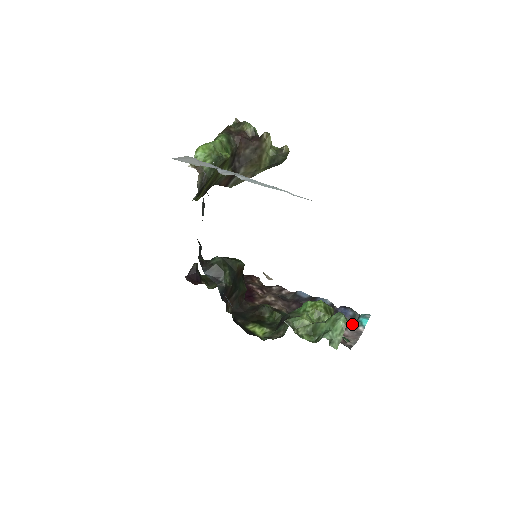
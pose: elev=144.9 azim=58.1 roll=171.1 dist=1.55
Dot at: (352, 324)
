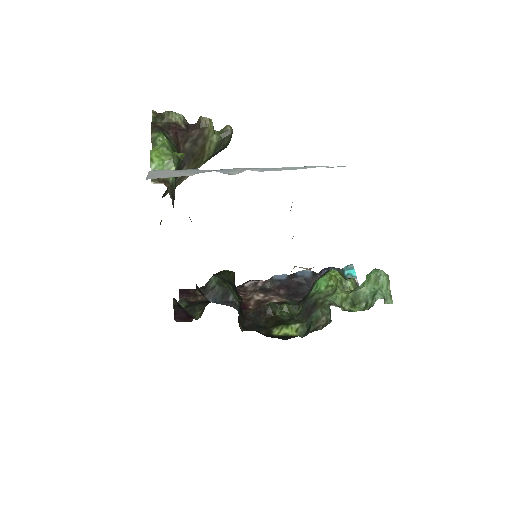
Dot at: occluded
